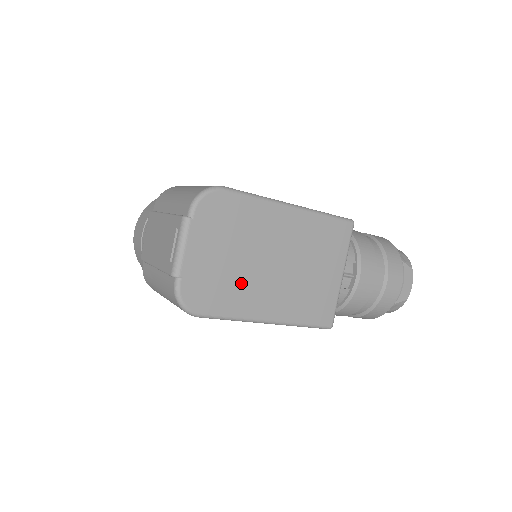
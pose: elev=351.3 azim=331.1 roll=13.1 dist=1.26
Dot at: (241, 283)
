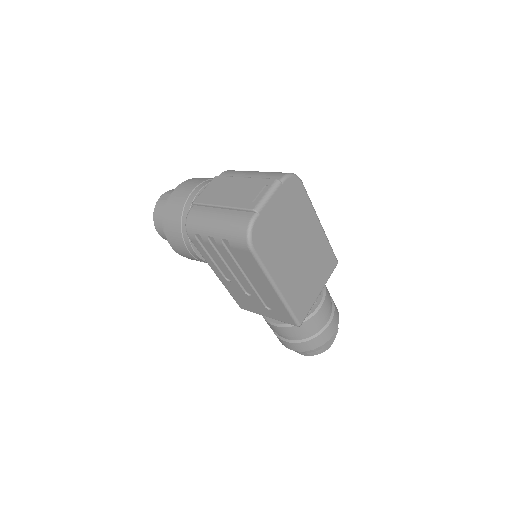
Dot at: (280, 248)
